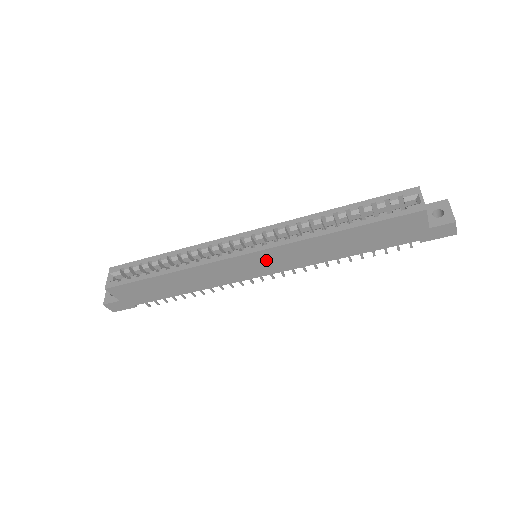
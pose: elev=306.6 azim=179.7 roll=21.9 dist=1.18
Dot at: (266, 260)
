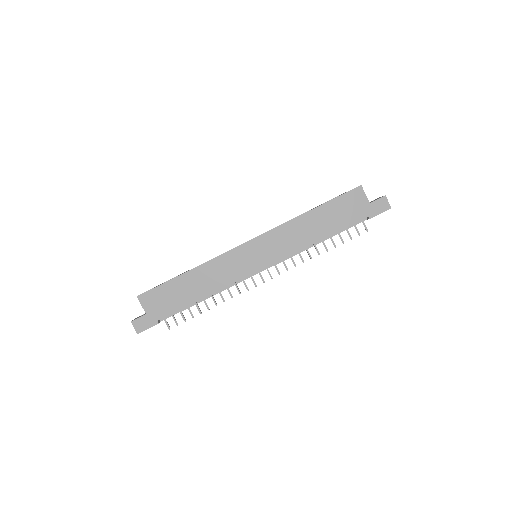
Dot at: (263, 248)
